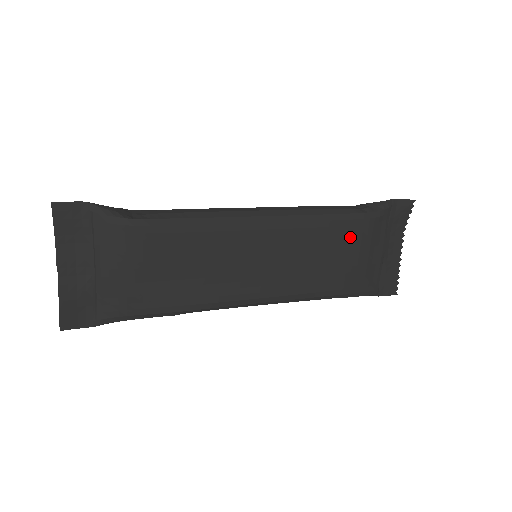
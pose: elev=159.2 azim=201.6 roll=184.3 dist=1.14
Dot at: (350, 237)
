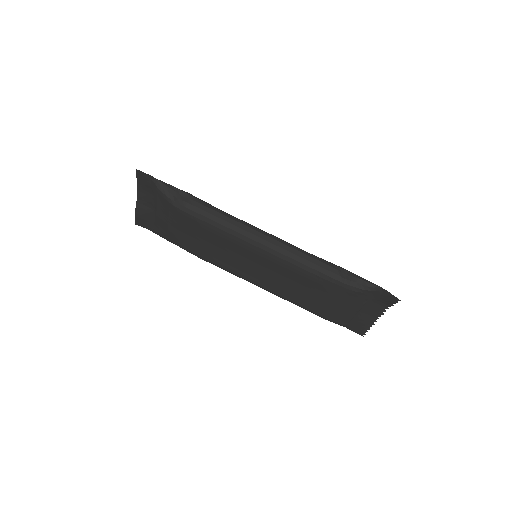
Dot at: (325, 289)
